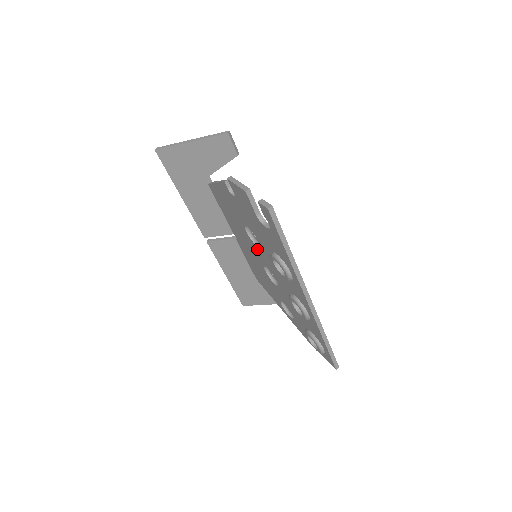
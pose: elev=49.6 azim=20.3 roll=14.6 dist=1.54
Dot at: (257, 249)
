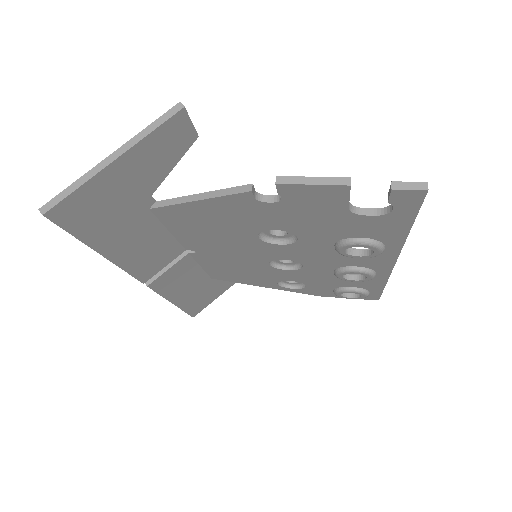
Dot at: (276, 248)
